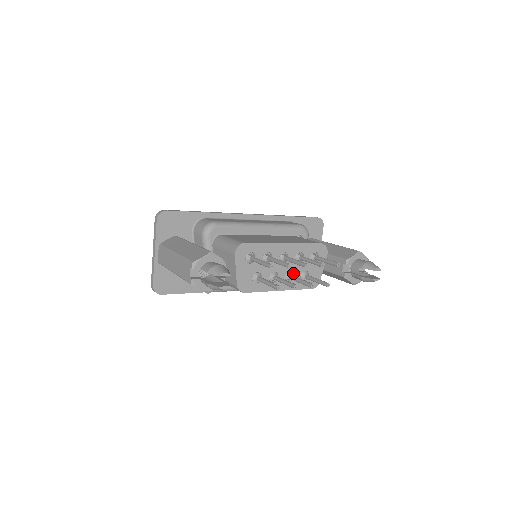
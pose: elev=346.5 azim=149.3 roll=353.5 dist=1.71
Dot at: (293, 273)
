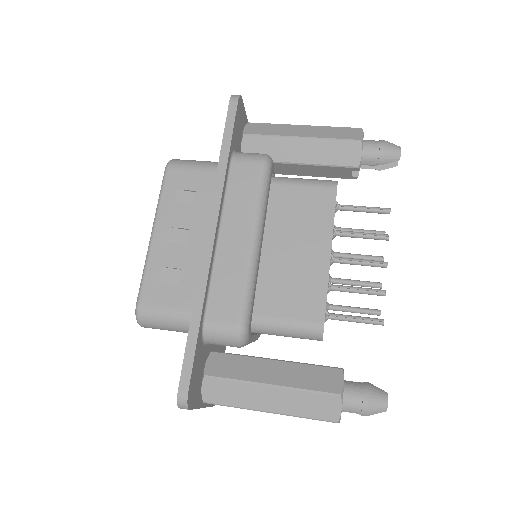
Dot at: occluded
